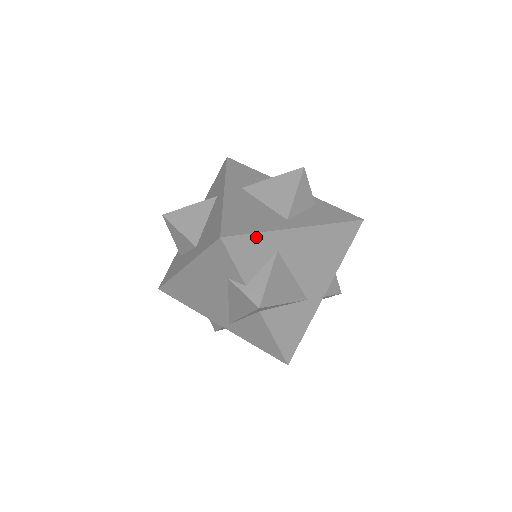
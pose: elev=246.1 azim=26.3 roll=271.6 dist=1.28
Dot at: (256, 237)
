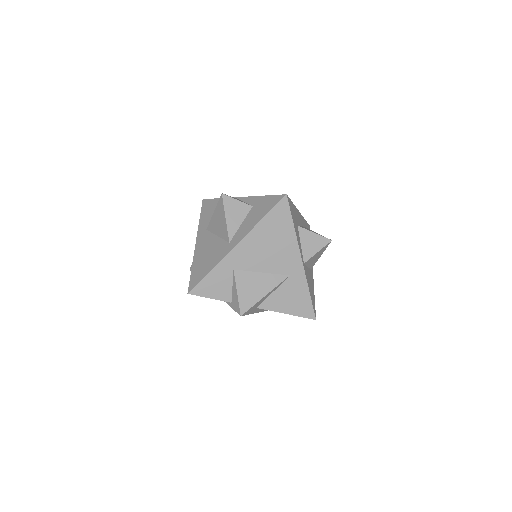
Dot at: (210, 275)
